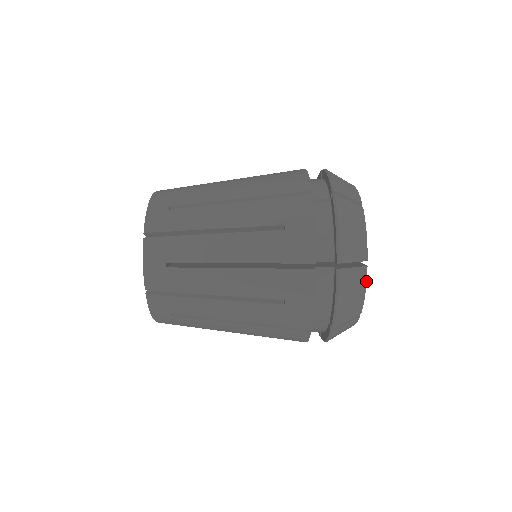
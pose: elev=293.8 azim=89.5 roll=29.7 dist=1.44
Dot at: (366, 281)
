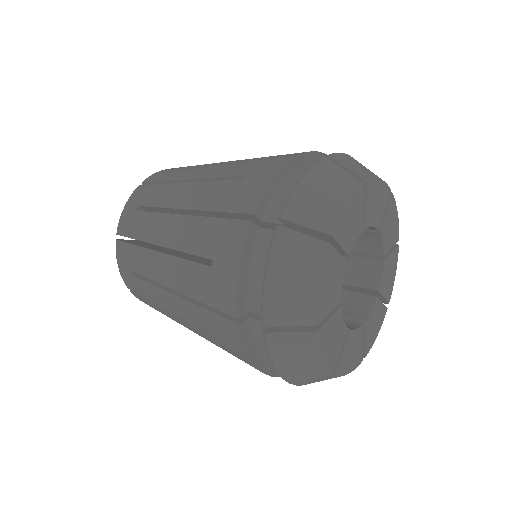
Dot at: (354, 191)
